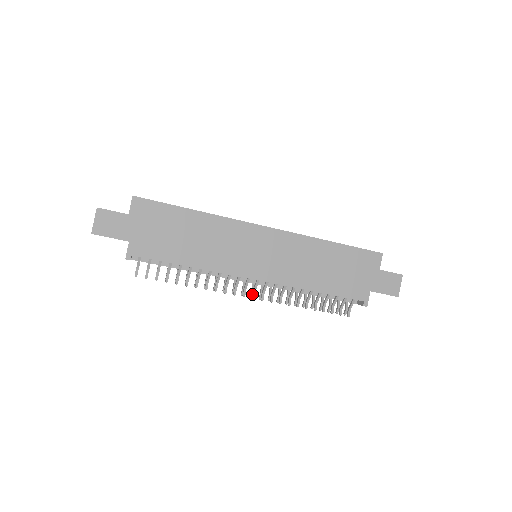
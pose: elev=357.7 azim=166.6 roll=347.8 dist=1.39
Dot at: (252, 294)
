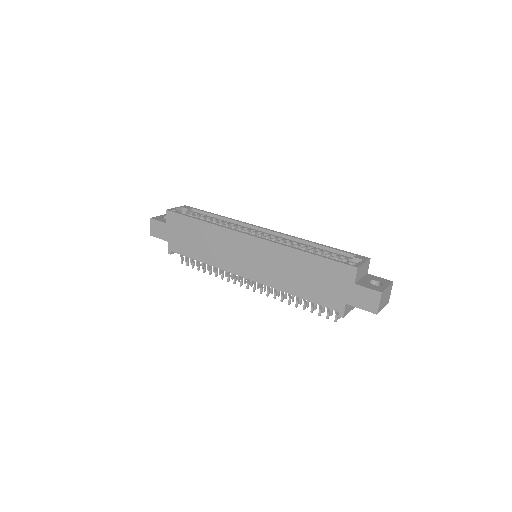
Dot at: (253, 287)
